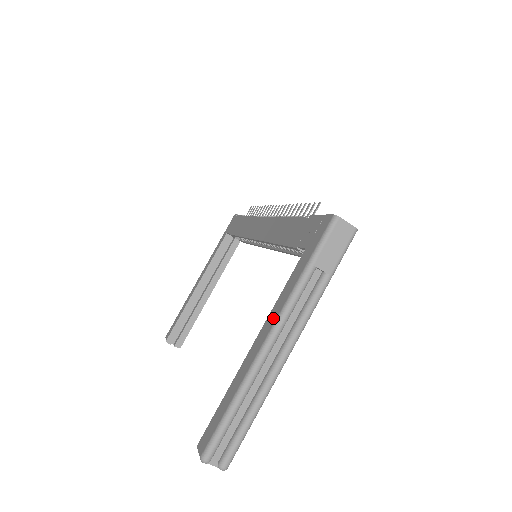
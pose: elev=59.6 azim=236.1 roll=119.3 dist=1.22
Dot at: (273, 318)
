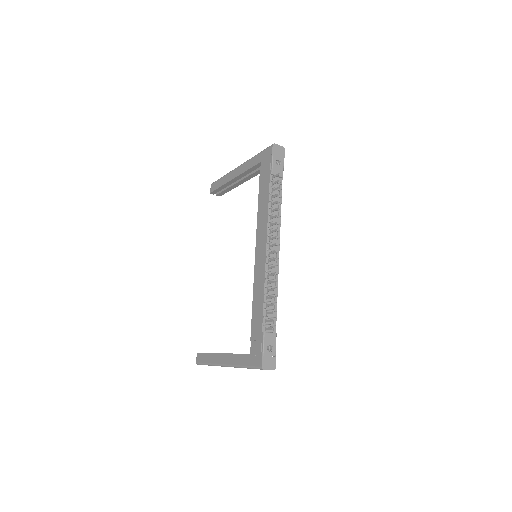
Dot at: (229, 361)
